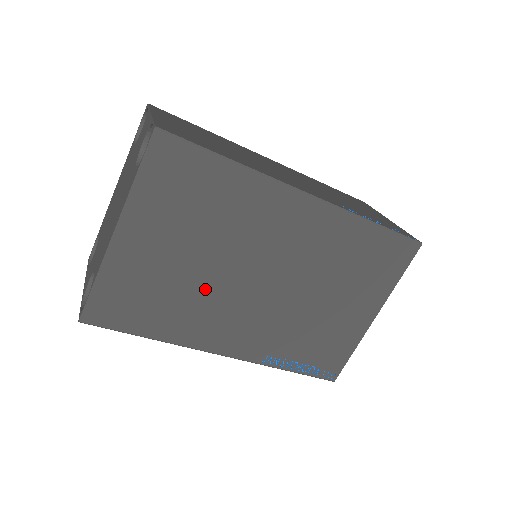
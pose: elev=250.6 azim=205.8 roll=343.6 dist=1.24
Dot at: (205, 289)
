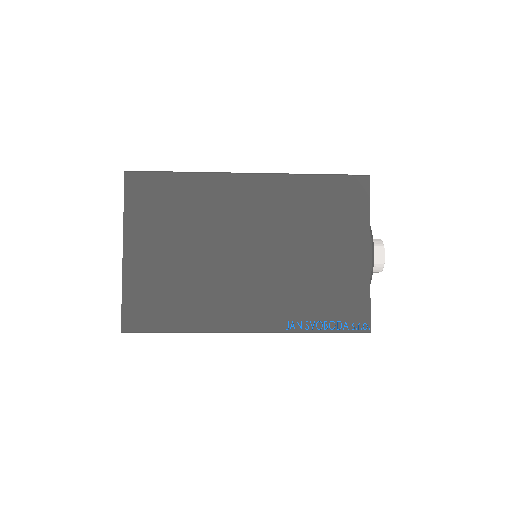
Dot at: (205, 274)
